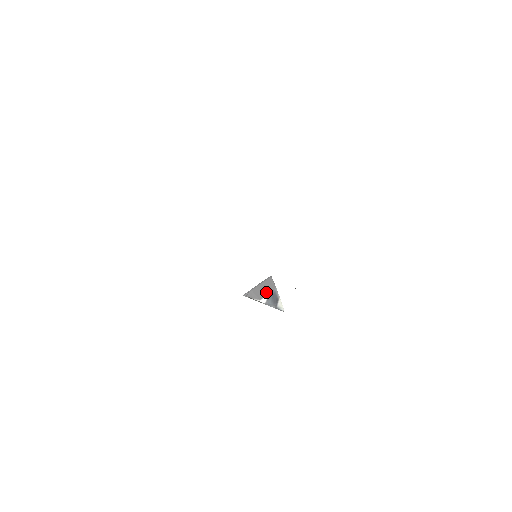
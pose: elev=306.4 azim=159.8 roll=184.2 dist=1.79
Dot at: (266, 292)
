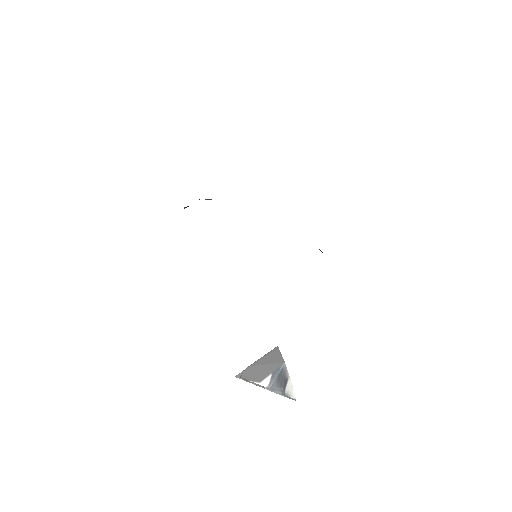
Dot at: (269, 369)
